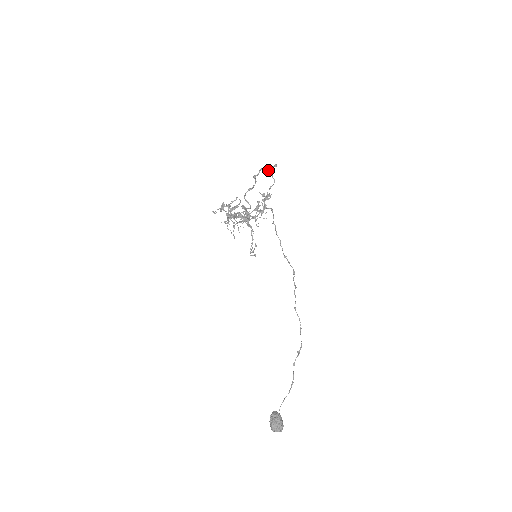
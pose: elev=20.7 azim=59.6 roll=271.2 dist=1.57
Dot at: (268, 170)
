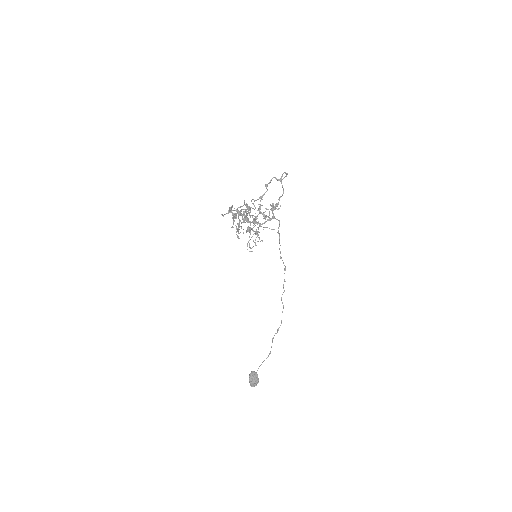
Dot at: (280, 181)
